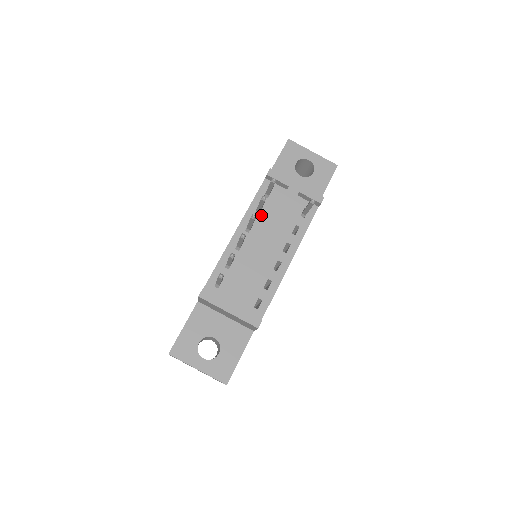
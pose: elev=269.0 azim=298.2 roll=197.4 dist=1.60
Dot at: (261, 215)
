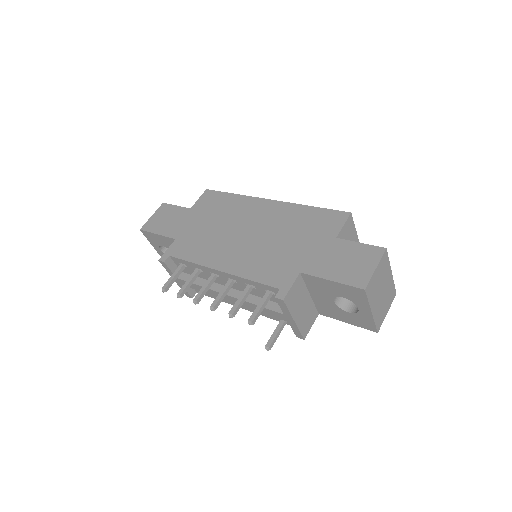
Dot at: occluded
